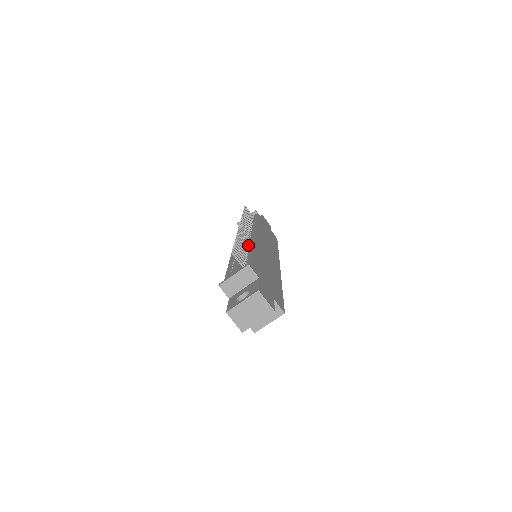
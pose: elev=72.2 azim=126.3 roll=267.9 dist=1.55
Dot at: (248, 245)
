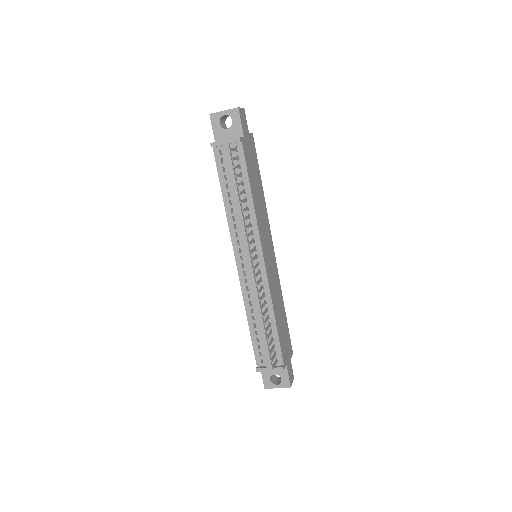
Dot at: (264, 296)
